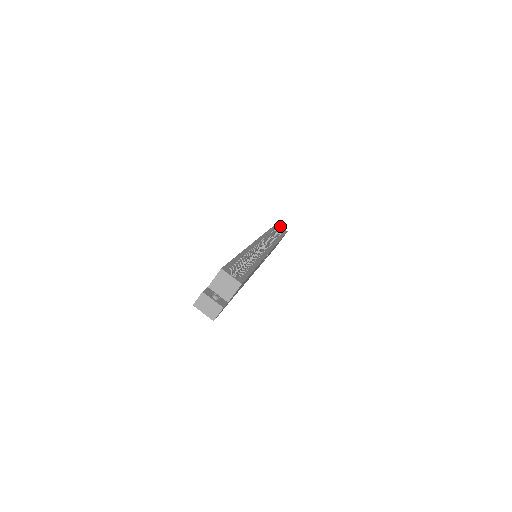
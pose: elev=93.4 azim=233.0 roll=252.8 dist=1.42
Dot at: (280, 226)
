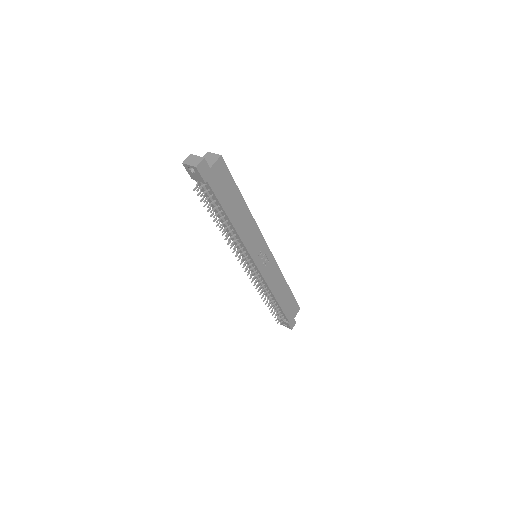
Dot at: occluded
